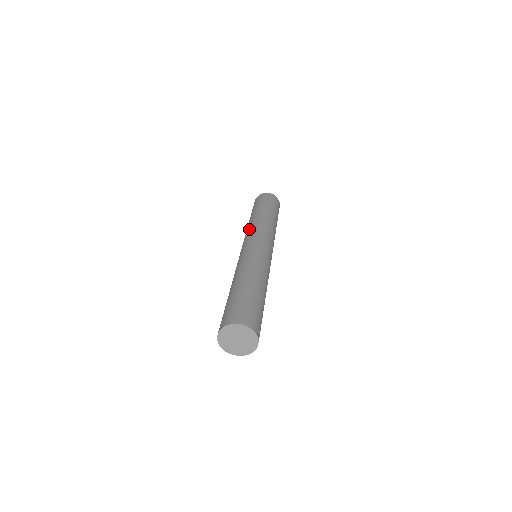
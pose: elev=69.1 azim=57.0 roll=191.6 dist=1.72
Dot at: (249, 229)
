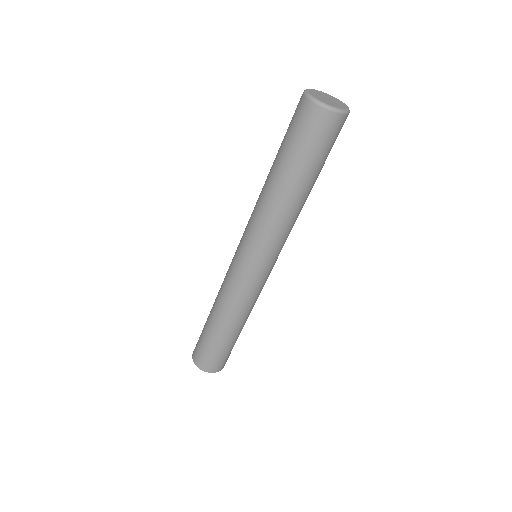
Dot at: (253, 220)
